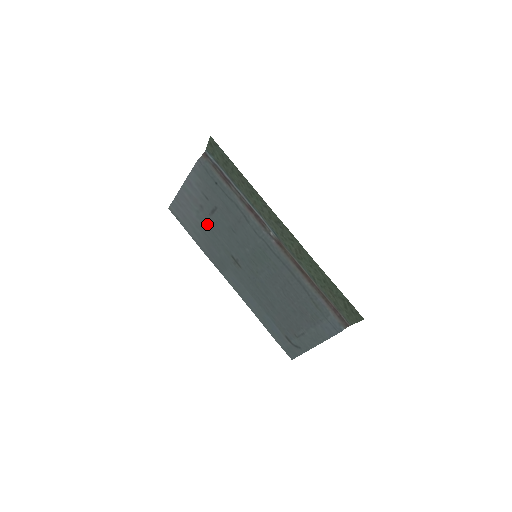
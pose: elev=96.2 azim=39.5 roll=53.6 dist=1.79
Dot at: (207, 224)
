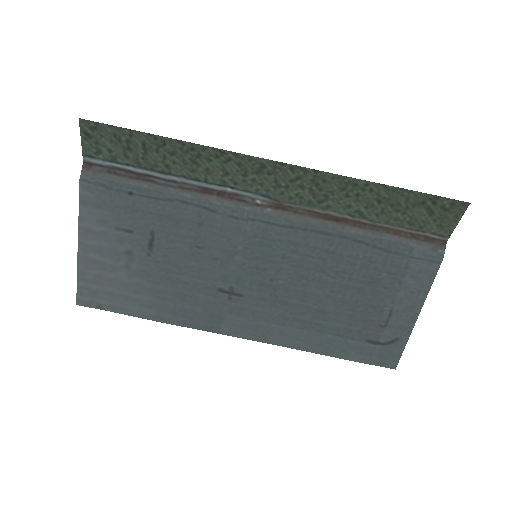
Dot at: (152, 273)
